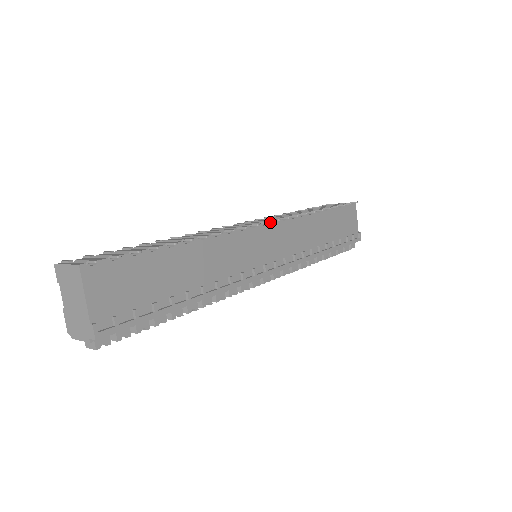
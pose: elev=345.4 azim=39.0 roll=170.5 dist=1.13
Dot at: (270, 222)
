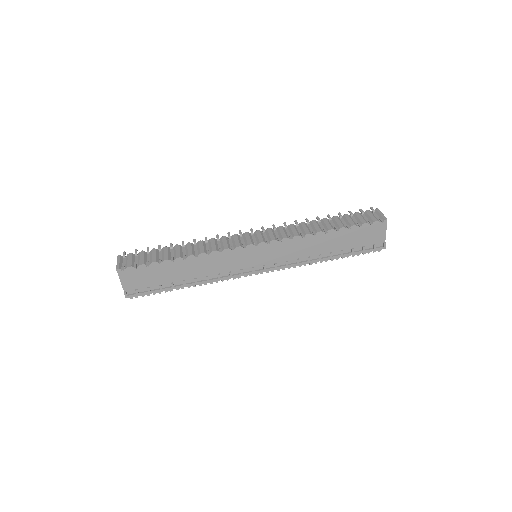
Dot at: (263, 242)
